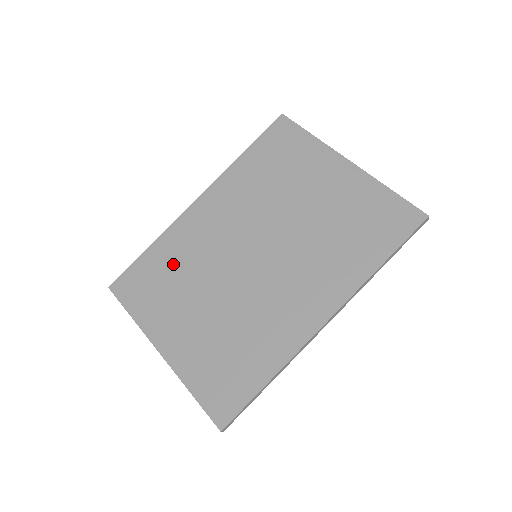
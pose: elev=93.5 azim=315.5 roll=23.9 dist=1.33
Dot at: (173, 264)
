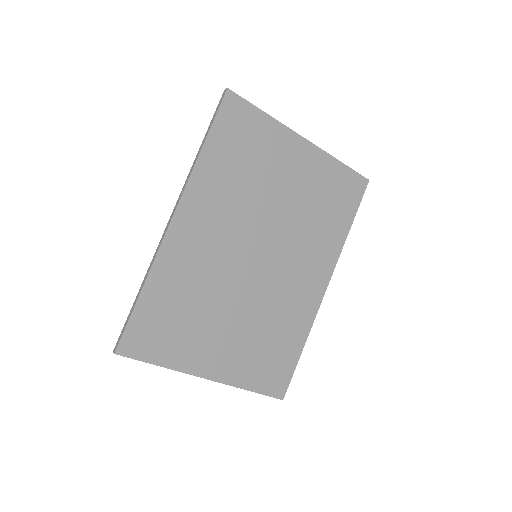
Dot at: (181, 297)
